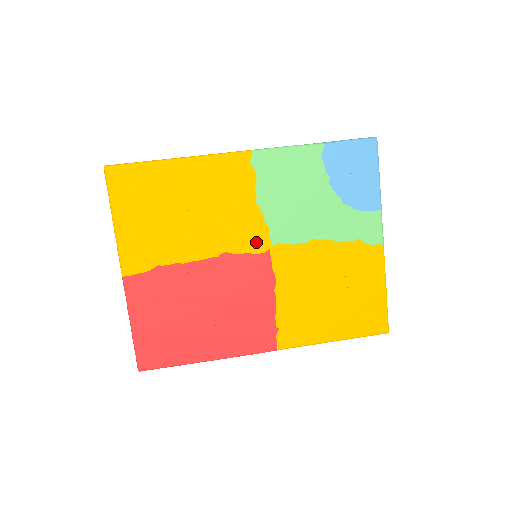
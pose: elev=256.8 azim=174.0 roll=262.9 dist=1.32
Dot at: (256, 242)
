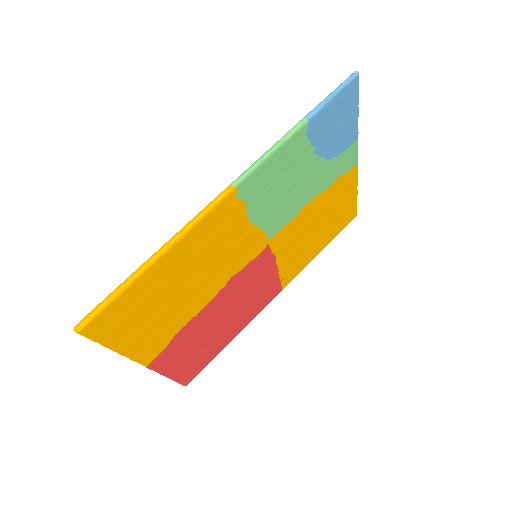
Dot at: (256, 249)
